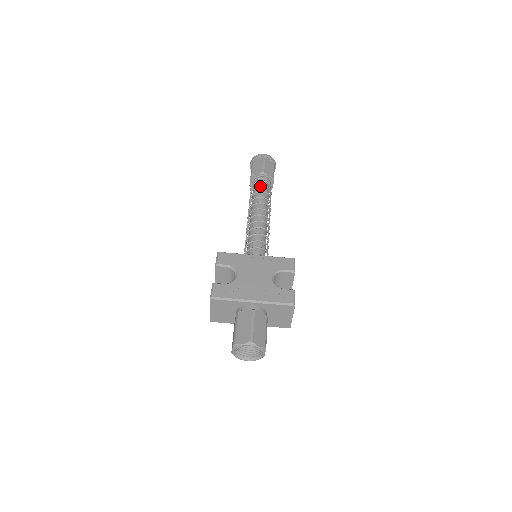
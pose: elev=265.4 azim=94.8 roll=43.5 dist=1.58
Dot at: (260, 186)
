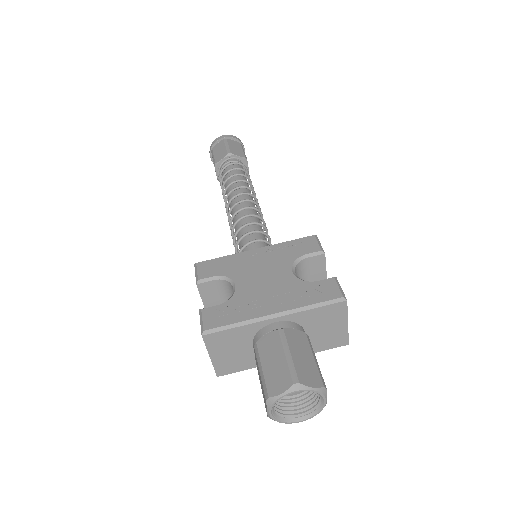
Dot at: (231, 170)
